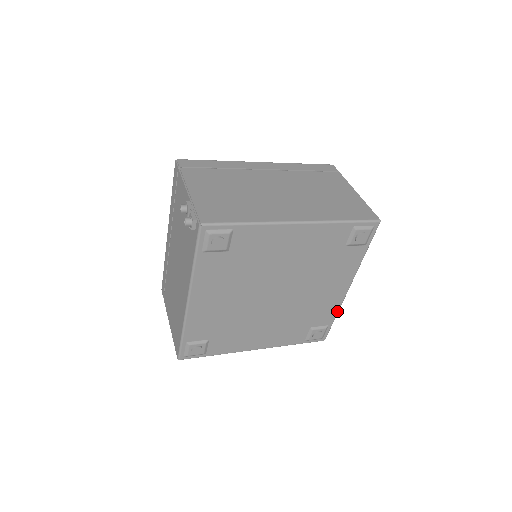
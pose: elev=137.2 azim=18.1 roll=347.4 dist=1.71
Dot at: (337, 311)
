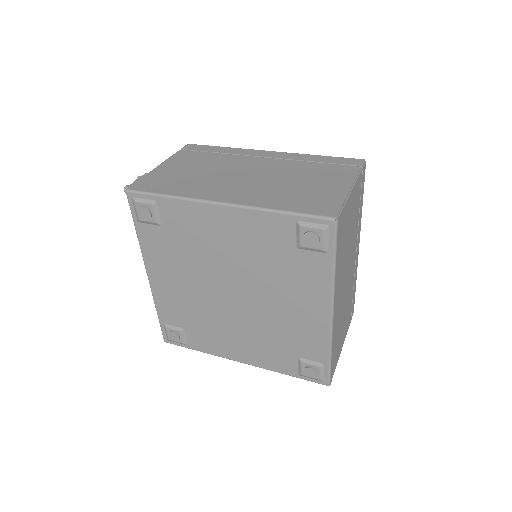
Dot at: (328, 346)
